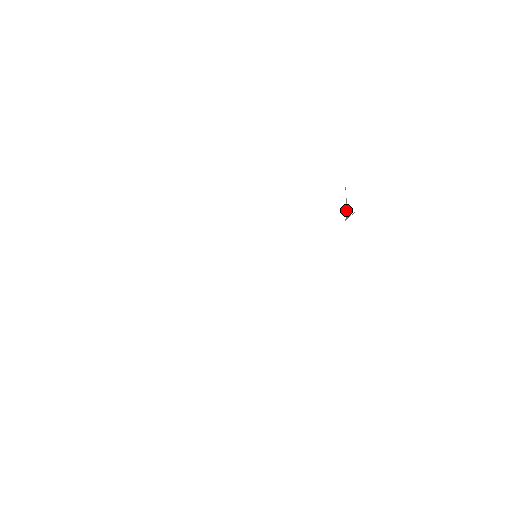
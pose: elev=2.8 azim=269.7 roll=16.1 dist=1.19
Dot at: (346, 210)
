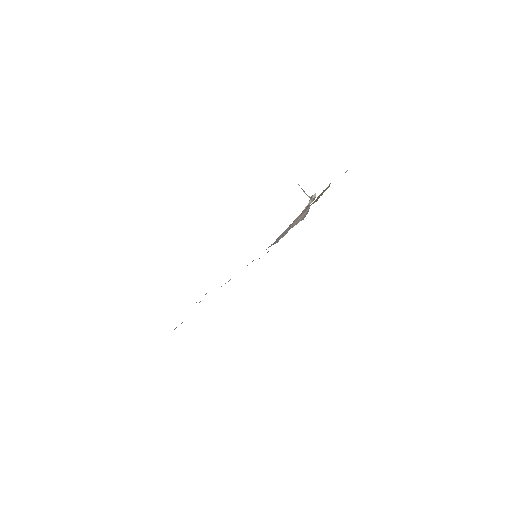
Dot at: occluded
